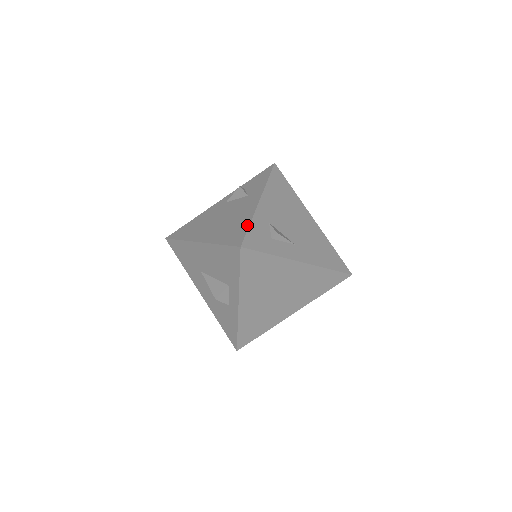
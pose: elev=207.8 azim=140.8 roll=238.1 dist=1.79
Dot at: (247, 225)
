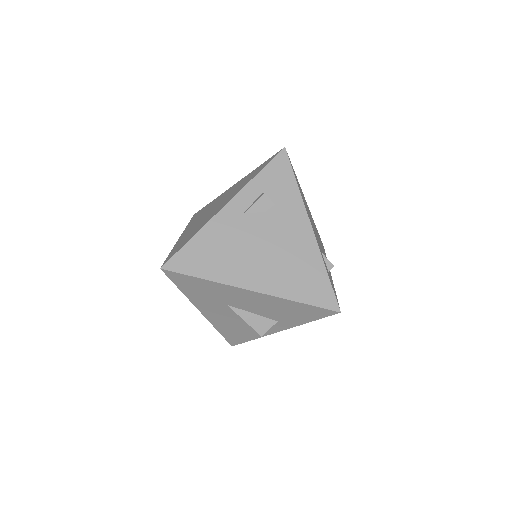
Dot at: (325, 275)
